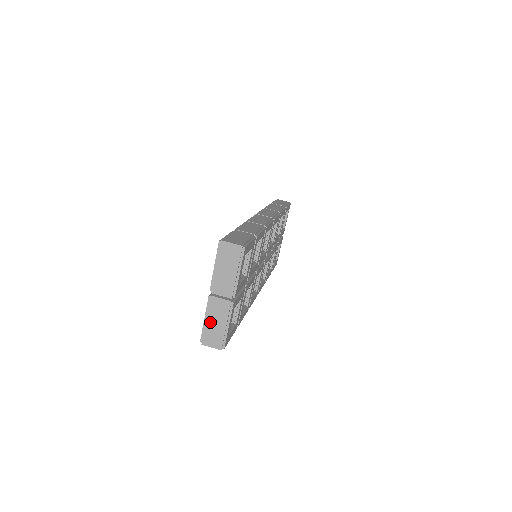
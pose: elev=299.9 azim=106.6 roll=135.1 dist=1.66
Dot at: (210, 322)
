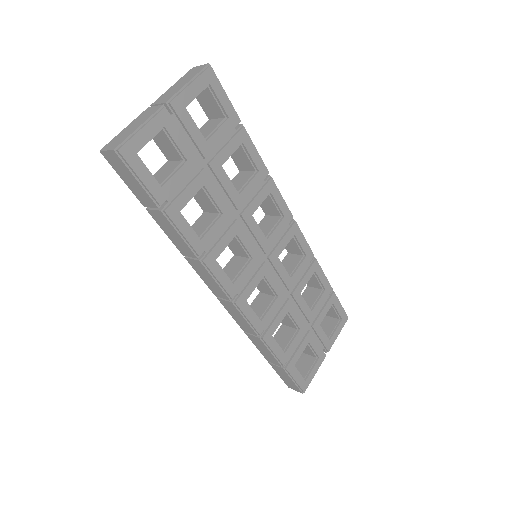
Dot at: (127, 128)
